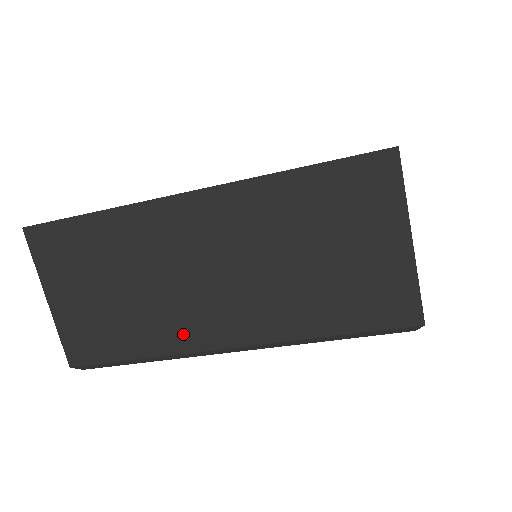
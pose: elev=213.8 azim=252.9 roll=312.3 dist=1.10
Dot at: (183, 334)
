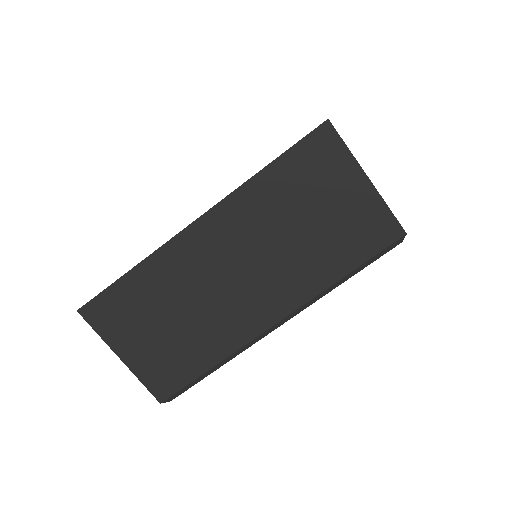
Dot at: (237, 330)
